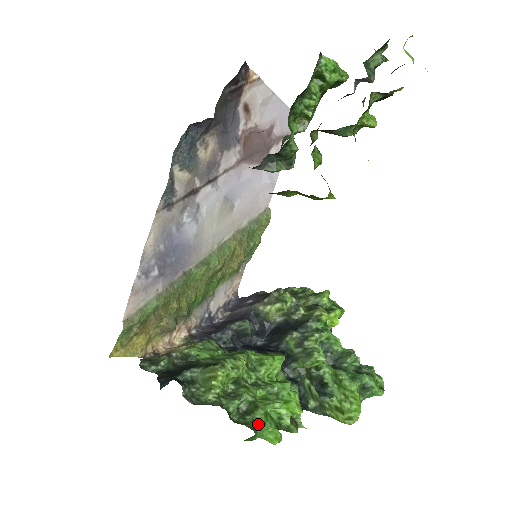
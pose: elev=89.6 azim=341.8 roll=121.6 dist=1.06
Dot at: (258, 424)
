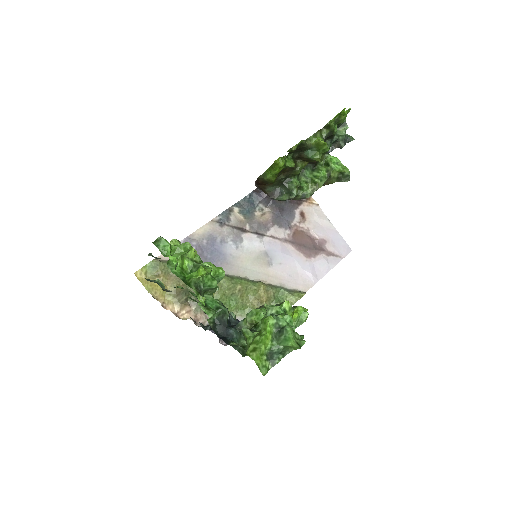
Dot at: (167, 242)
